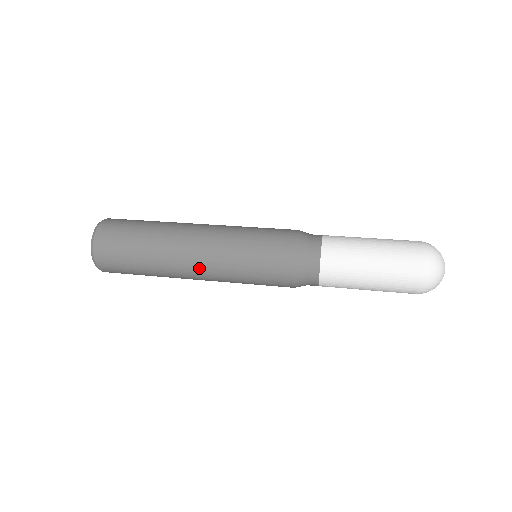
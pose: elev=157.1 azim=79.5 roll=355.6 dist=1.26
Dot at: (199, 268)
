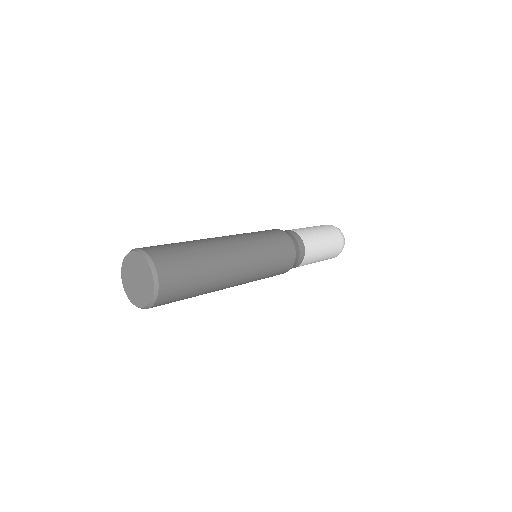
Dot at: (241, 251)
